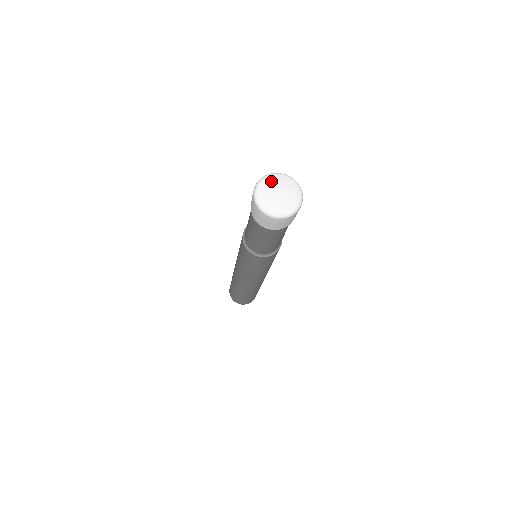
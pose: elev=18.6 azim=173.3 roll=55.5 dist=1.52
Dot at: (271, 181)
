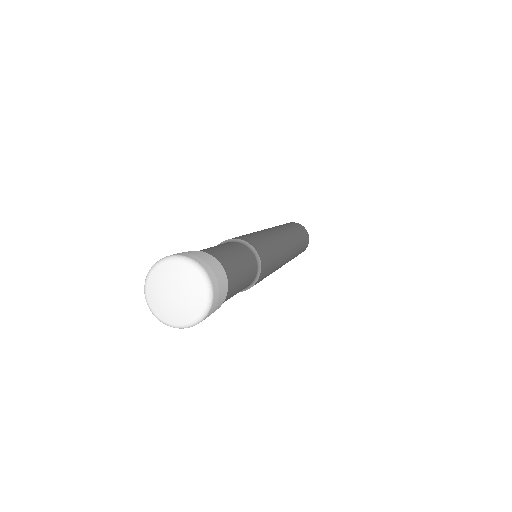
Dot at: (156, 282)
